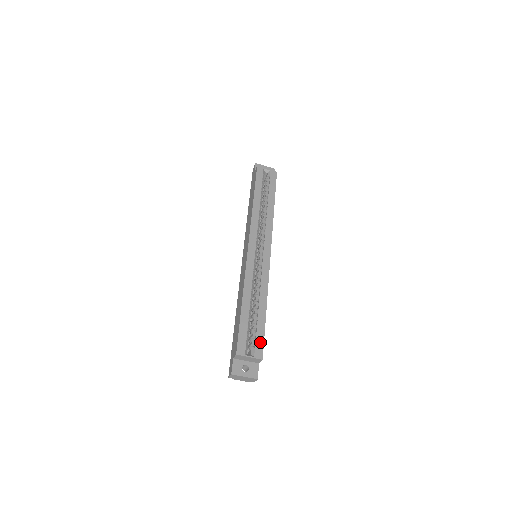
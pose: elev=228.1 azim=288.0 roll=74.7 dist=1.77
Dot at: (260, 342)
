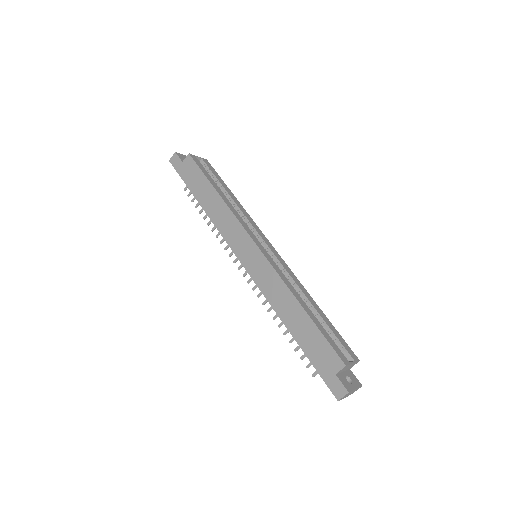
Dot at: (344, 343)
